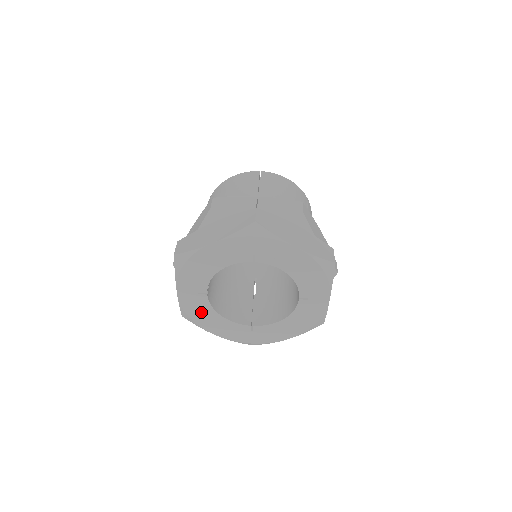
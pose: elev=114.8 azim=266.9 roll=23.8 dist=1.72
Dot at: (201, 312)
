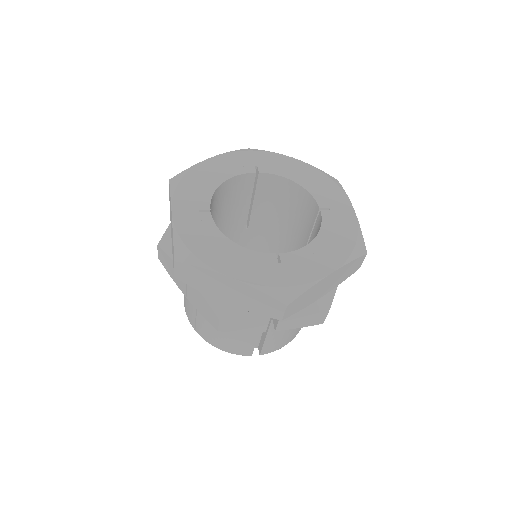
Dot at: (204, 238)
